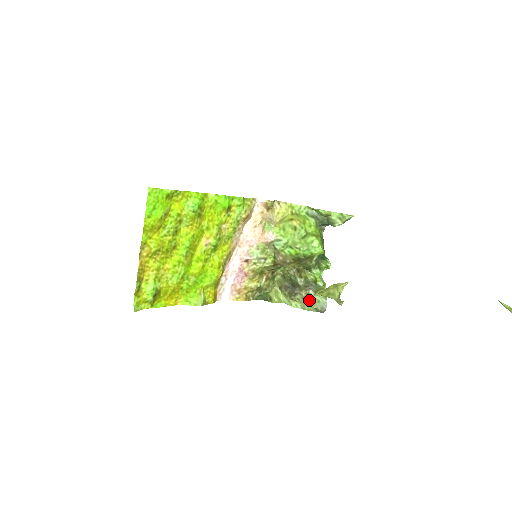
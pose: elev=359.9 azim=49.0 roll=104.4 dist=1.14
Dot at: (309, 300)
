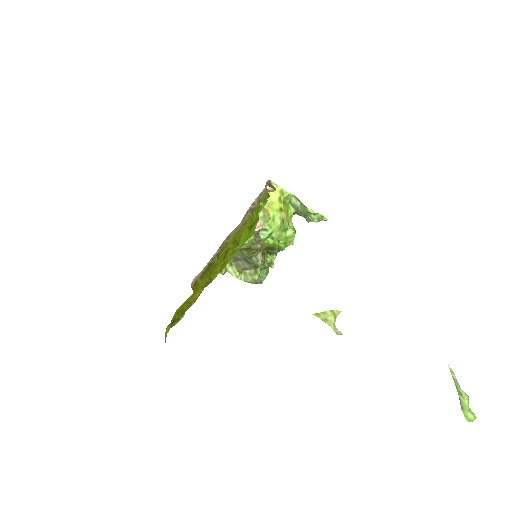
Dot at: (257, 277)
